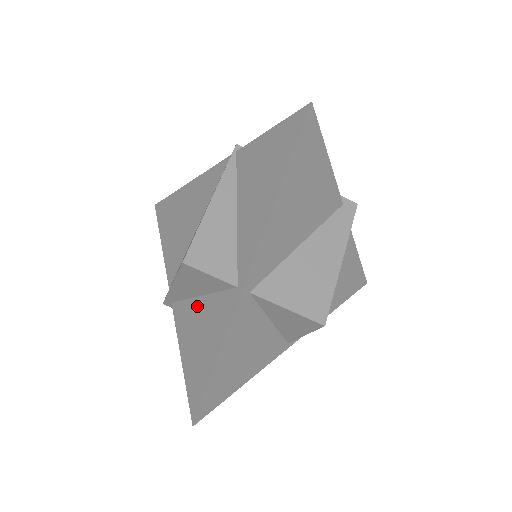
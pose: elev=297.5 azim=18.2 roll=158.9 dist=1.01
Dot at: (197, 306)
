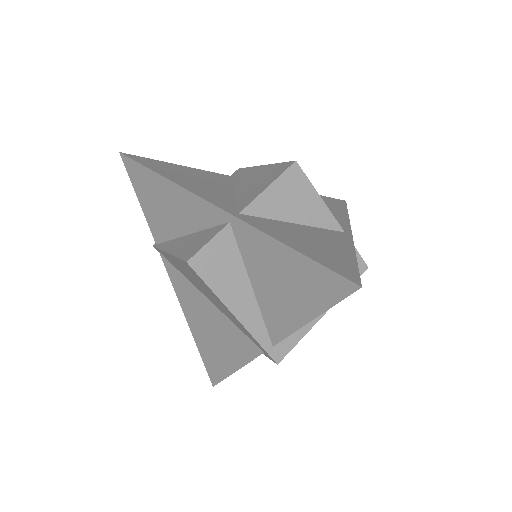
Dot at: (261, 293)
